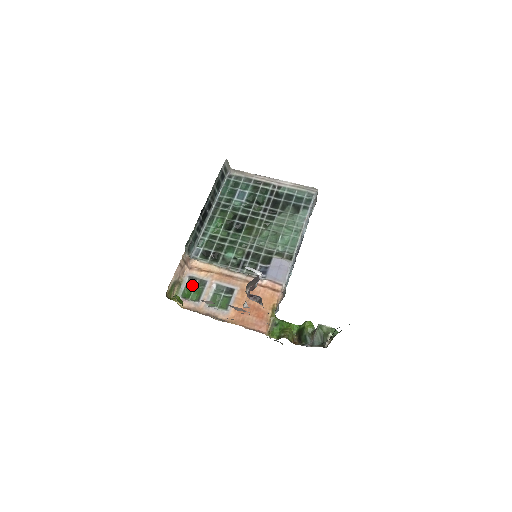
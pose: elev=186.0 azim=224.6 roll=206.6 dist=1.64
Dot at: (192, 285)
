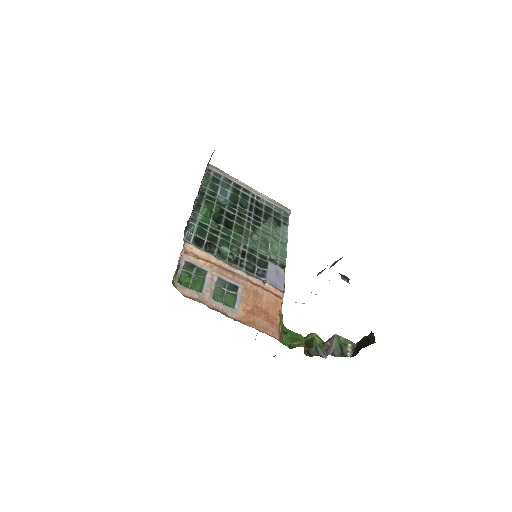
Dot at: (190, 272)
